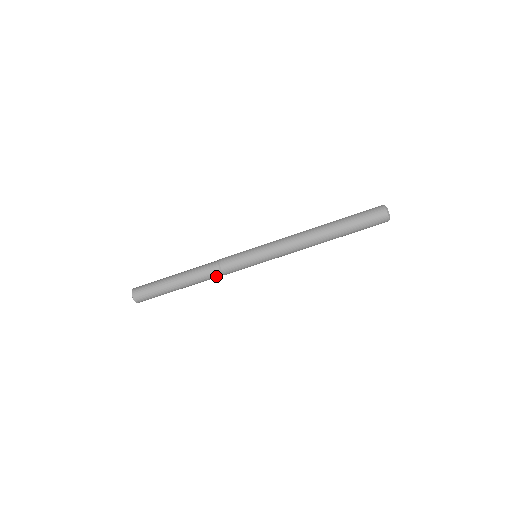
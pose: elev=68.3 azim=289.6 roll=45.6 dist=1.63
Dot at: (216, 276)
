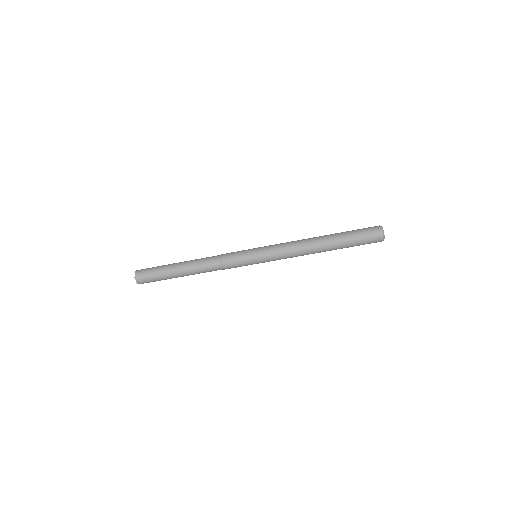
Dot at: (215, 267)
